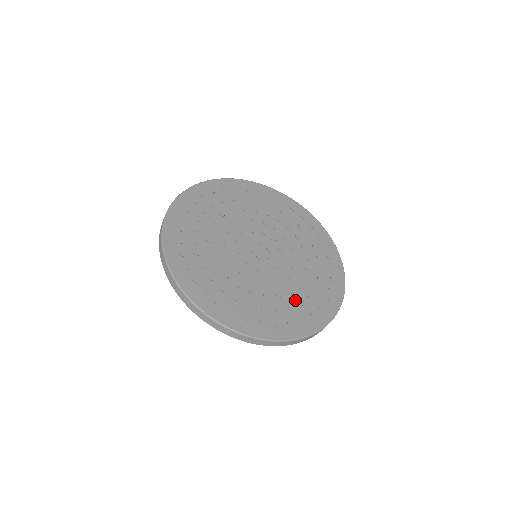
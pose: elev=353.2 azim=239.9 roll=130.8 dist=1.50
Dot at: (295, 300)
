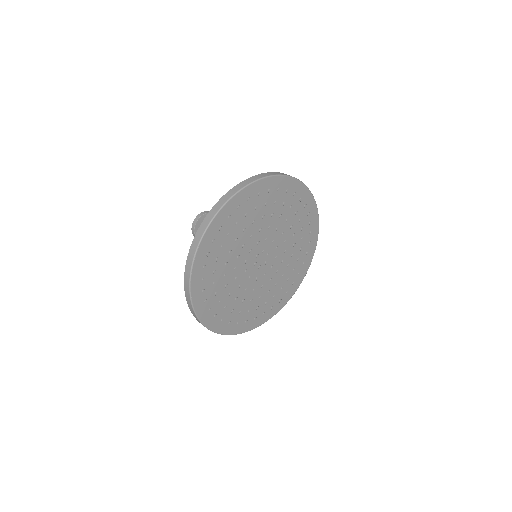
Dot at: (279, 288)
